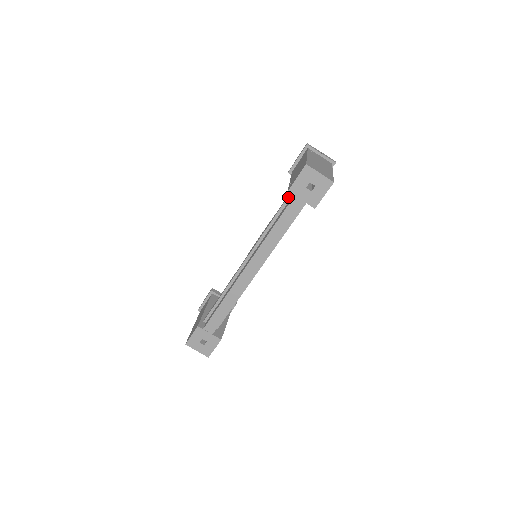
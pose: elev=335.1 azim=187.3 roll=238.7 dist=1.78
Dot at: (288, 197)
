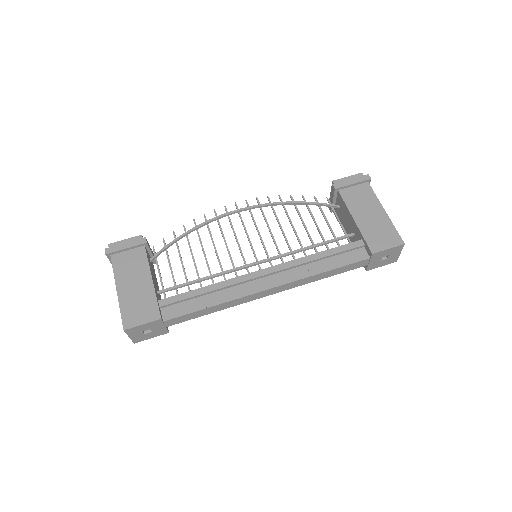
Dot at: (356, 247)
